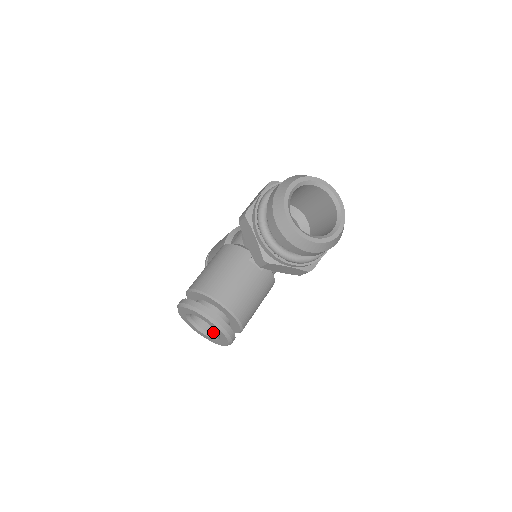
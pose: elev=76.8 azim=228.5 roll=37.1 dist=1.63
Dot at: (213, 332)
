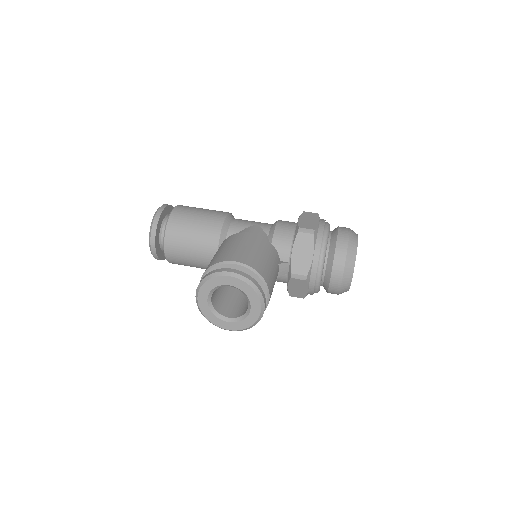
Dot at: (219, 310)
